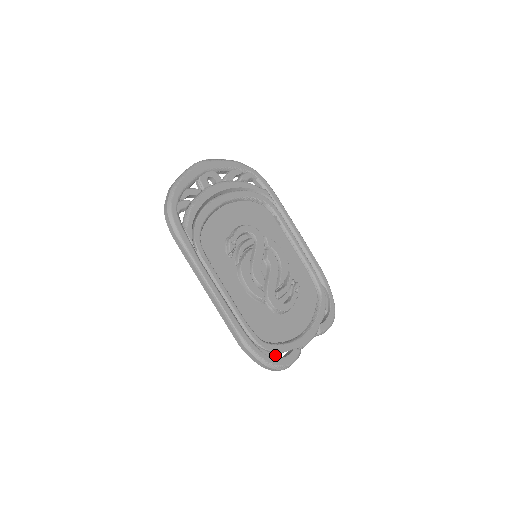
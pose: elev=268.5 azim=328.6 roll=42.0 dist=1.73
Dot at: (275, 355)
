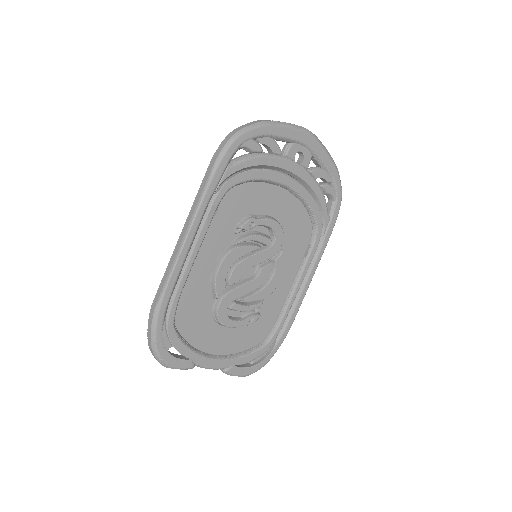
Dot at: (170, 346)
